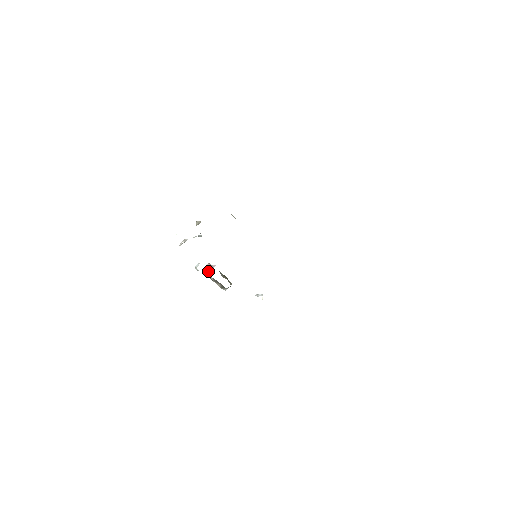
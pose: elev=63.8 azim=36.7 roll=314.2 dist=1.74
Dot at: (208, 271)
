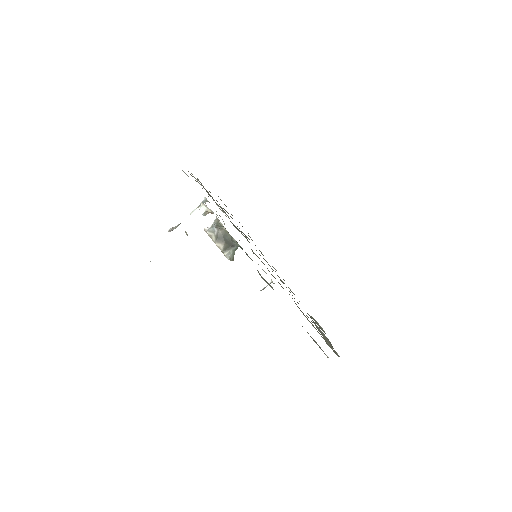
Dot at: (211, 226)
